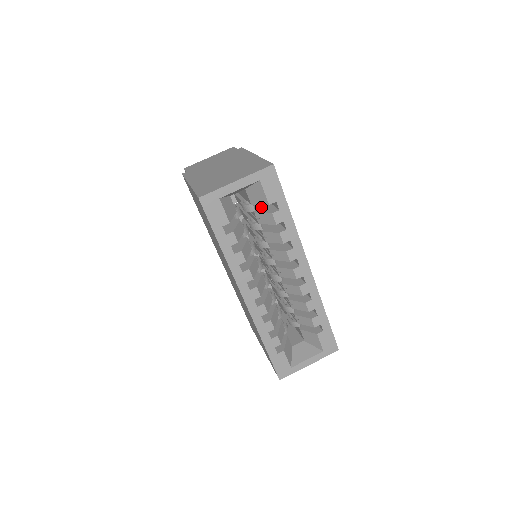
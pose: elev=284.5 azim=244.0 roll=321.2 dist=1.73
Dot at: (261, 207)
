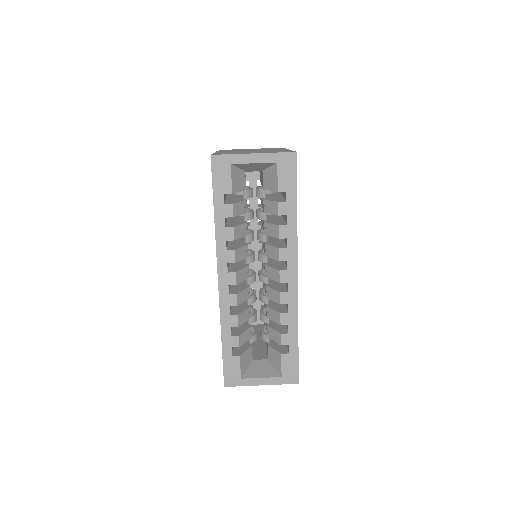
Dot at: (273, 197)
